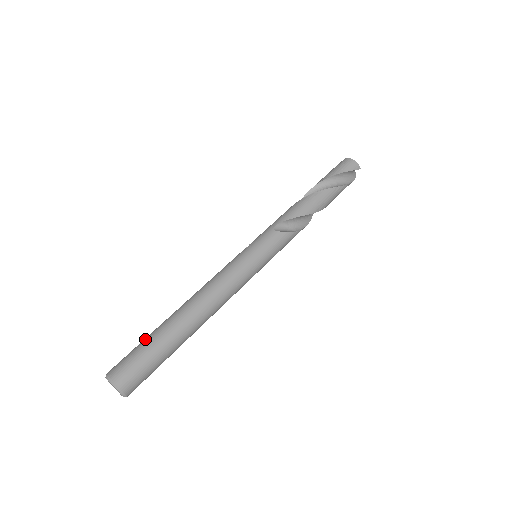
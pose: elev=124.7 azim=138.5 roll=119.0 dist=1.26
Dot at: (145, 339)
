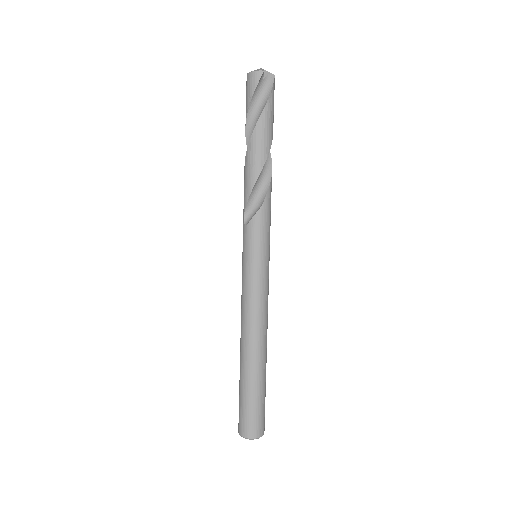
Dot at: (239, 390)
